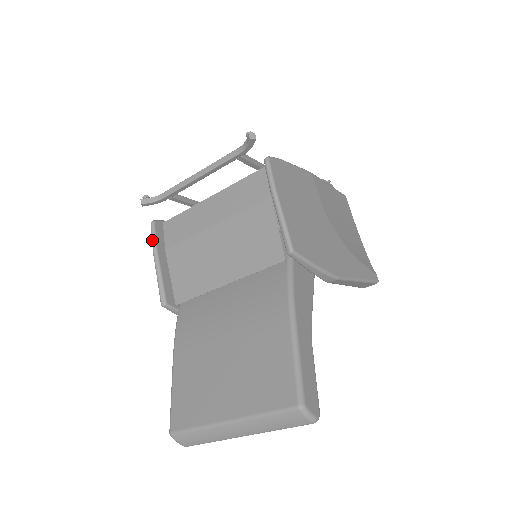
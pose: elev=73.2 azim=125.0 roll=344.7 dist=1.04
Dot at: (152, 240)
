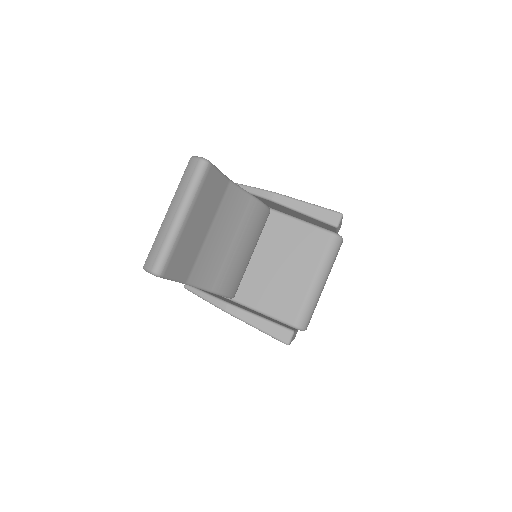
Dot at: occluded
